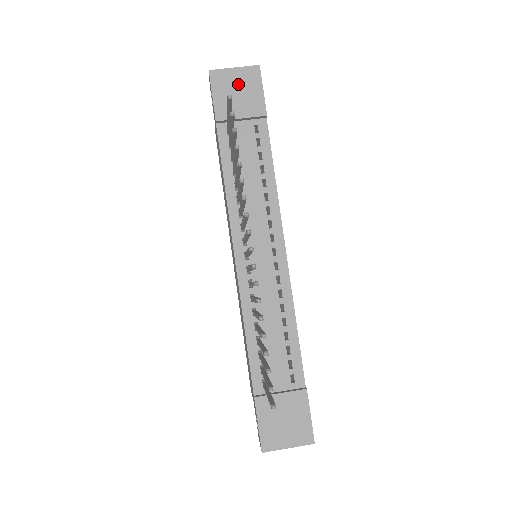
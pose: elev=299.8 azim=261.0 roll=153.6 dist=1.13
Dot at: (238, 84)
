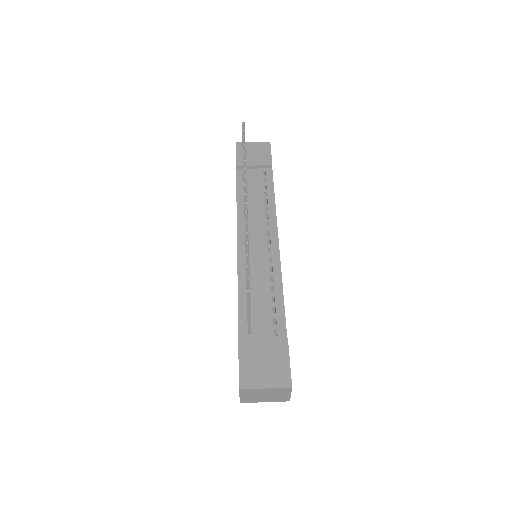
Dot at: (254, 149)
